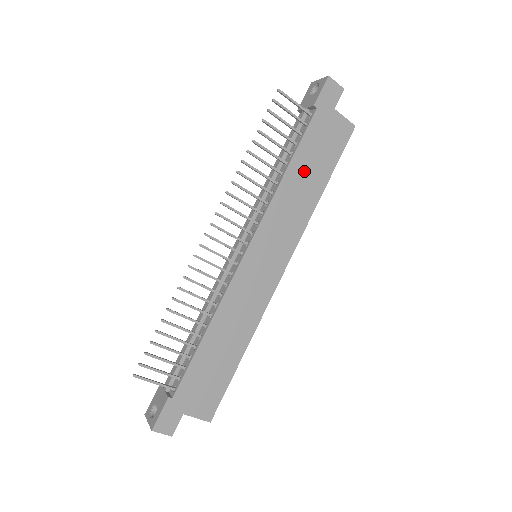
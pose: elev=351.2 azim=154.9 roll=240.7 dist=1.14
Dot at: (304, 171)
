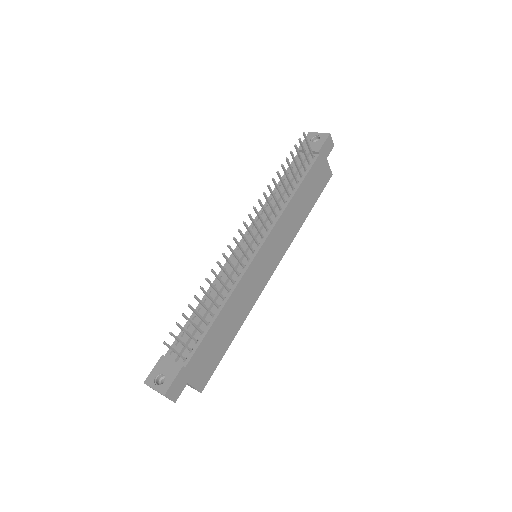
Dot at: (302, 198)
